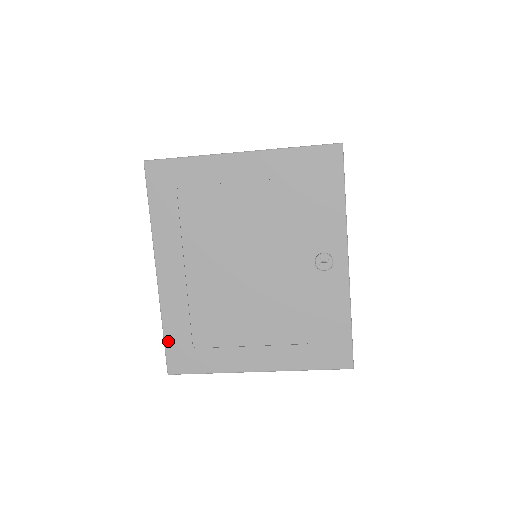
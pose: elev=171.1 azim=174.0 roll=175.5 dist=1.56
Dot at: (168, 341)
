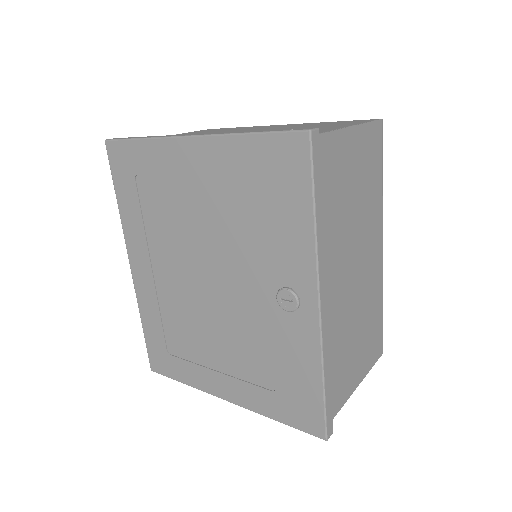
Dot at: (147, 339)
